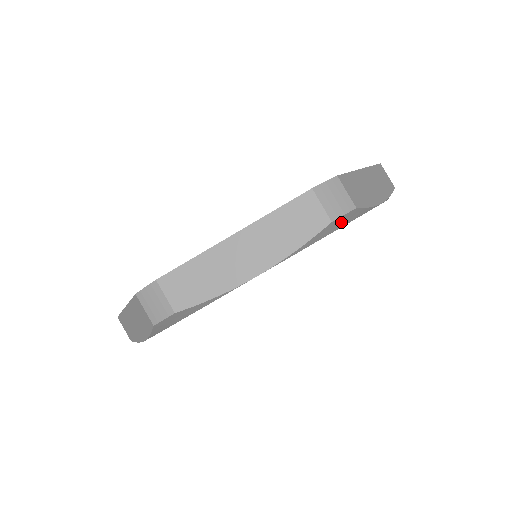
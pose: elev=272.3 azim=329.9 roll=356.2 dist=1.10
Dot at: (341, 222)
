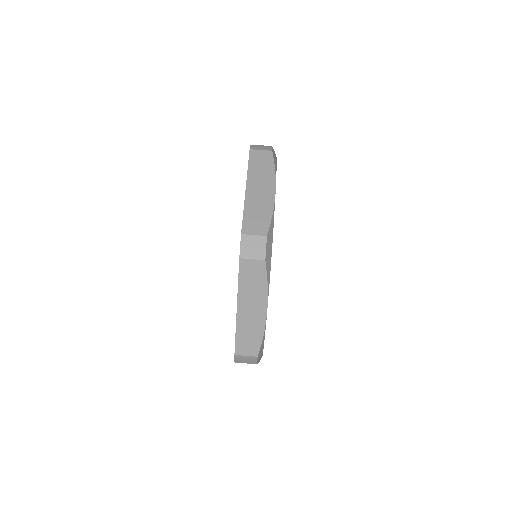
Dot at: (274, 154)
